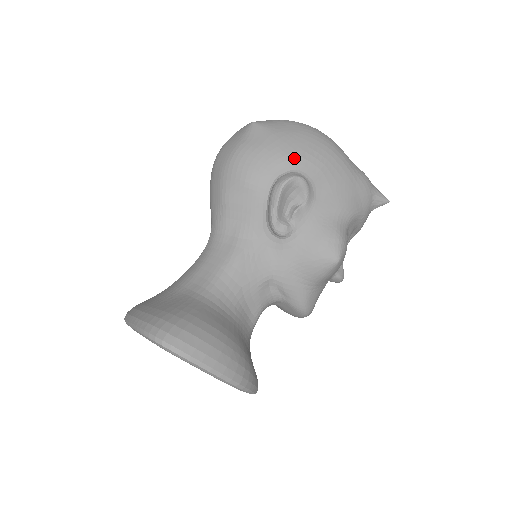
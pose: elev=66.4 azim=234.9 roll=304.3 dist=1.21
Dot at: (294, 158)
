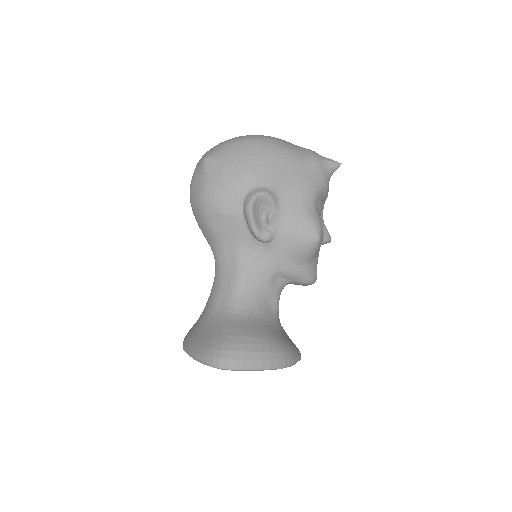
Dot at: (250, 177)
